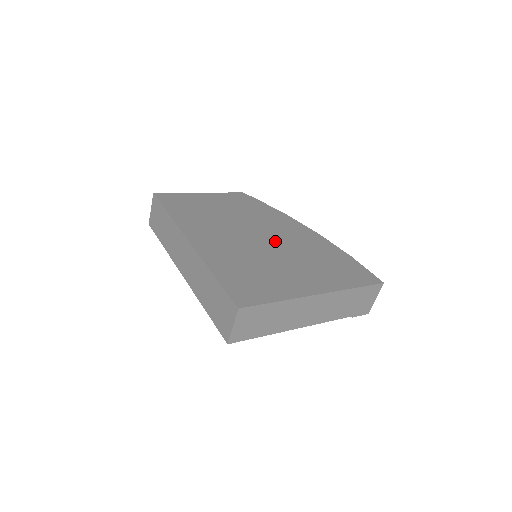
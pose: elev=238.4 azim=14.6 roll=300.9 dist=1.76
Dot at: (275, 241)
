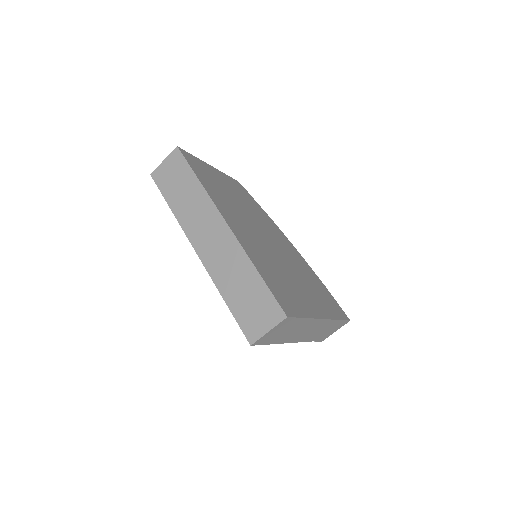
Dot at: (279, 249)
